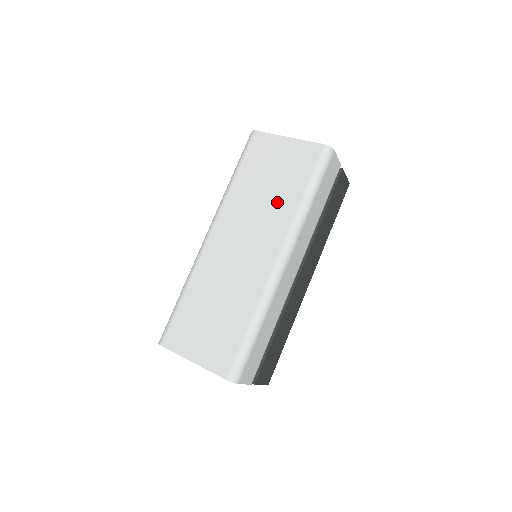
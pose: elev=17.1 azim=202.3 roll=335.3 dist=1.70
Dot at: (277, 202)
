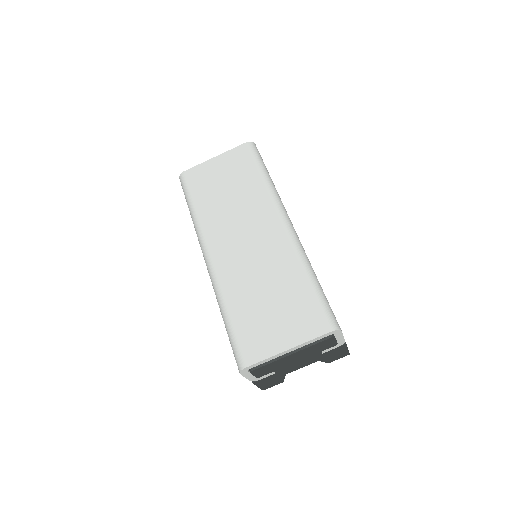
Dot at: (246, 194)
